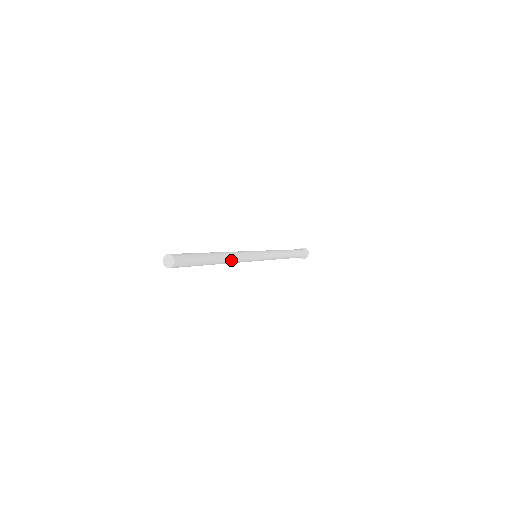
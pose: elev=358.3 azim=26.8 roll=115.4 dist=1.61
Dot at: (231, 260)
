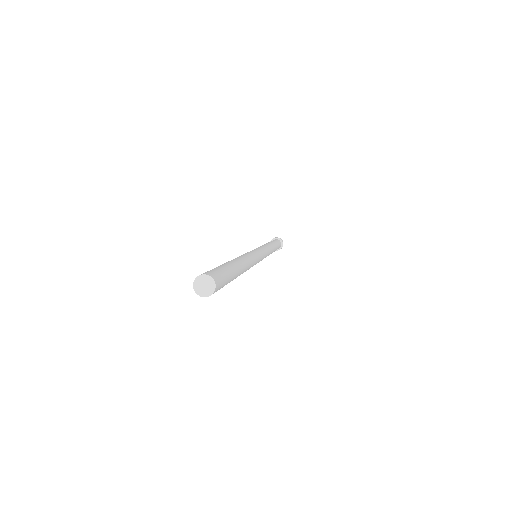
Dot at: (248, 264)
